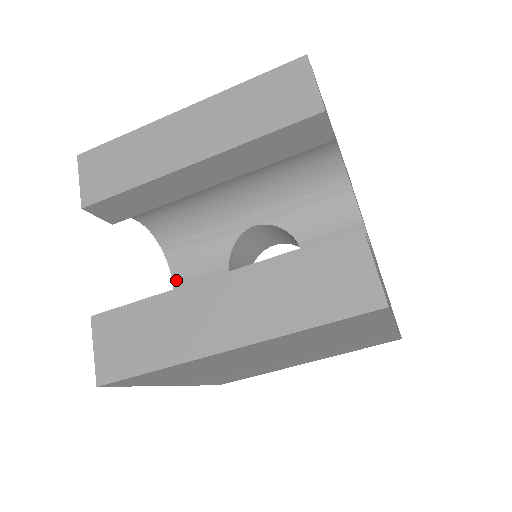
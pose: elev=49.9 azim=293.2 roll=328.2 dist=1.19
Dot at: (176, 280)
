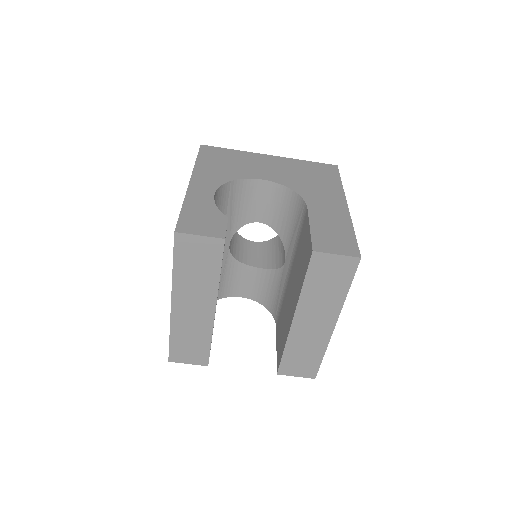
Dot at: (239, 295)
